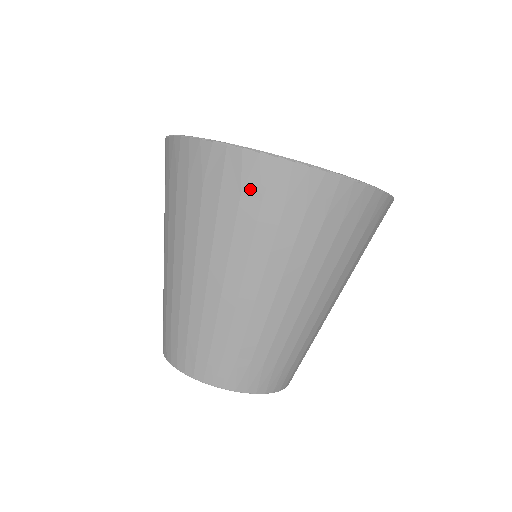
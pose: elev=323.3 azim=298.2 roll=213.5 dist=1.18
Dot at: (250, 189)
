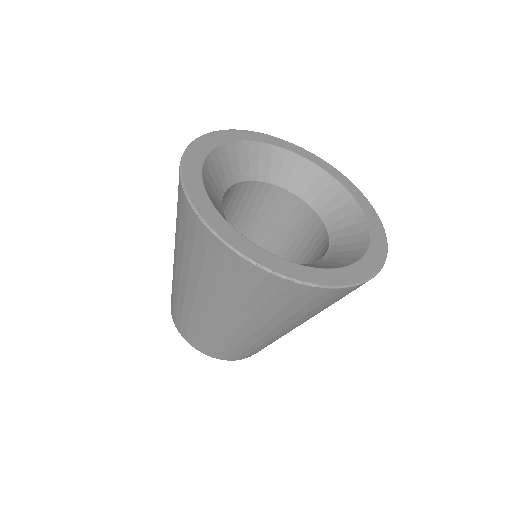
Dot at: (244, 281)
